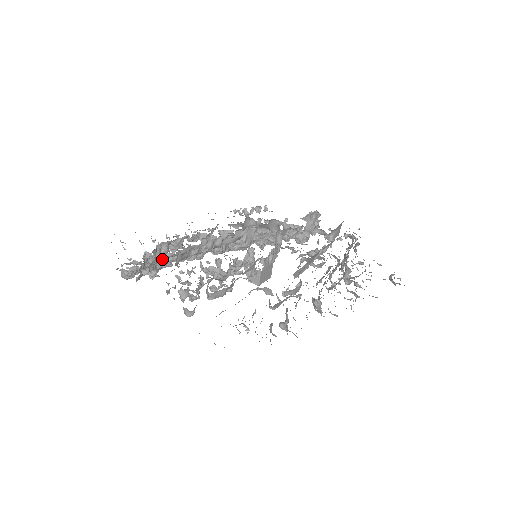
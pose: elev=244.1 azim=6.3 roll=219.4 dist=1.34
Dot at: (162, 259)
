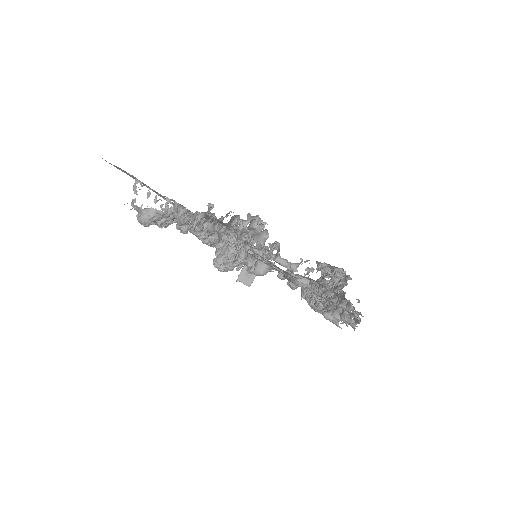
Dot at: occluded
